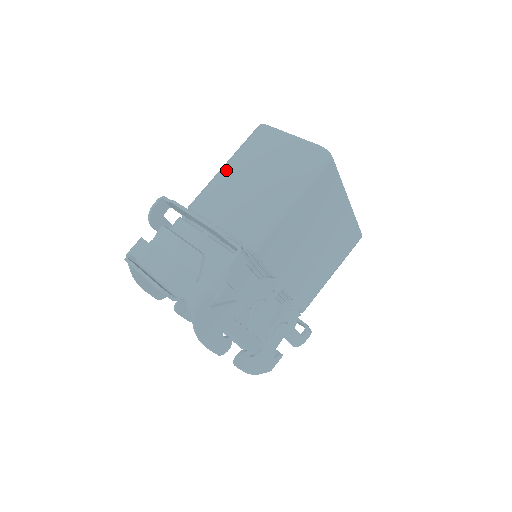
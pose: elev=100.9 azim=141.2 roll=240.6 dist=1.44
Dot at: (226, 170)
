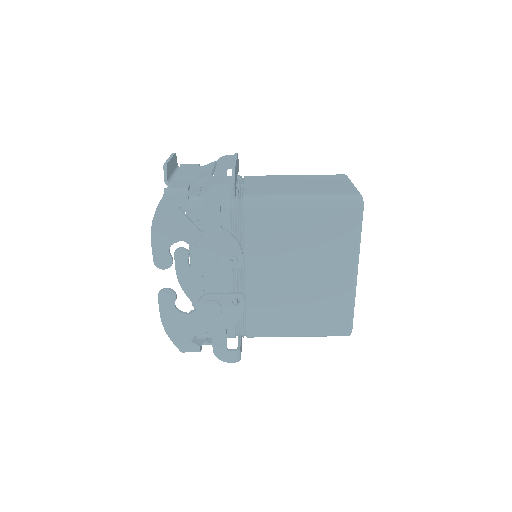
Dot at: (291, 176)
